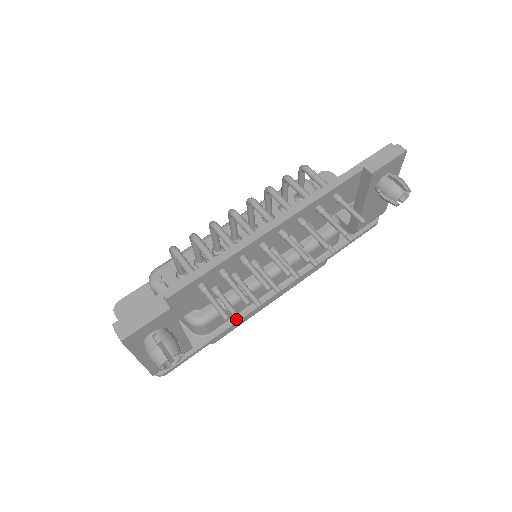
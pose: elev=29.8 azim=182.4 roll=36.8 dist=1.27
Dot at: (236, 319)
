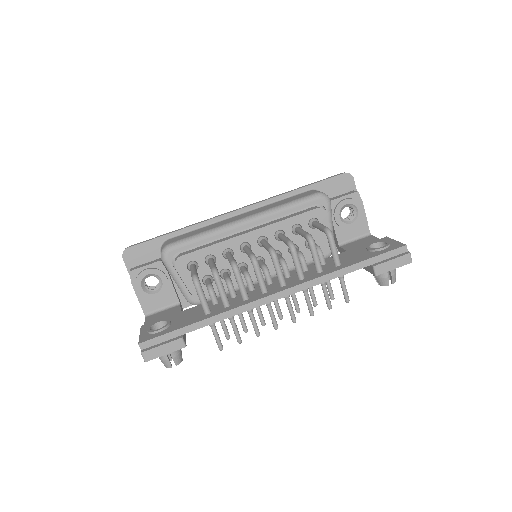
Dot at: occluded
